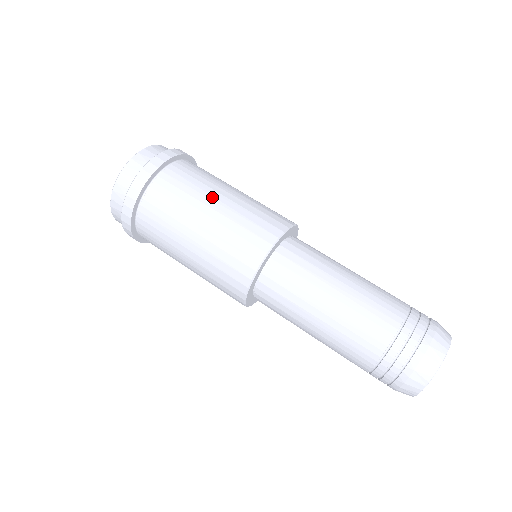
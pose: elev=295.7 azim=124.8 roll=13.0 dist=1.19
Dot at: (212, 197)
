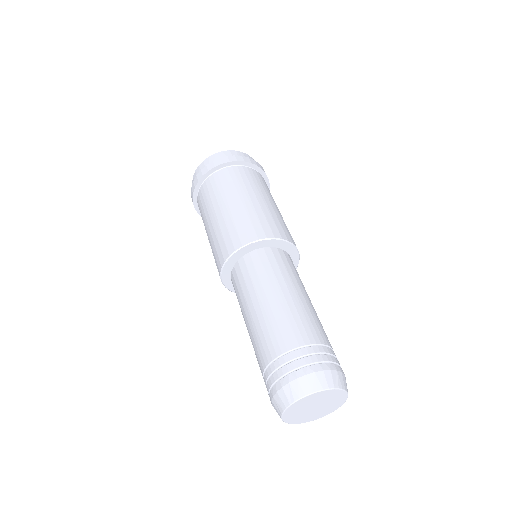
Dot at: (226, 201)
